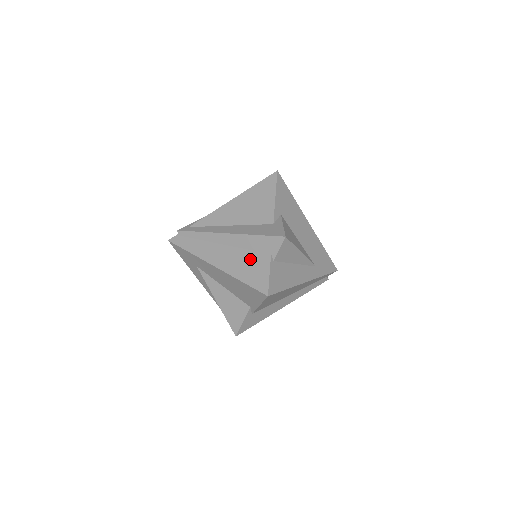
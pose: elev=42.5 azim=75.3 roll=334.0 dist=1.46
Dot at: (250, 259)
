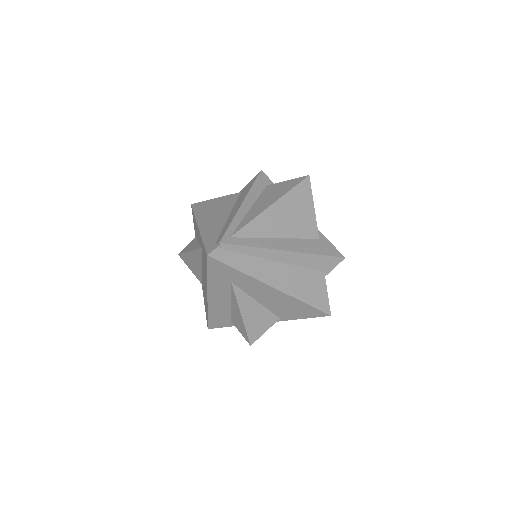
Dot at: (308, 278)
